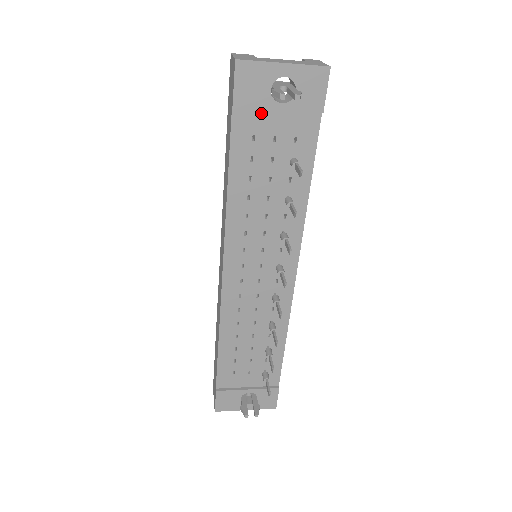
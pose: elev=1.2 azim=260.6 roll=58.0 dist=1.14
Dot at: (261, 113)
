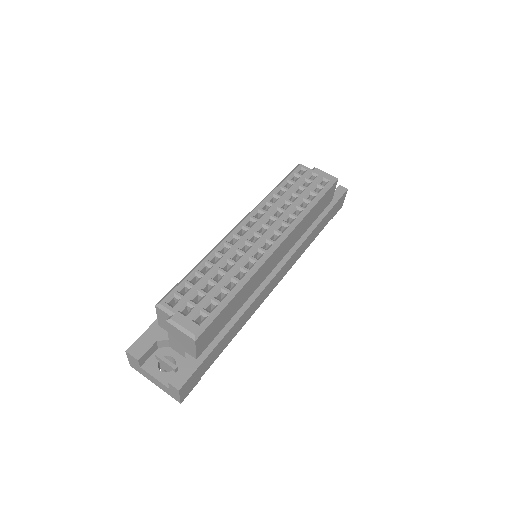
Dot at: occluded
